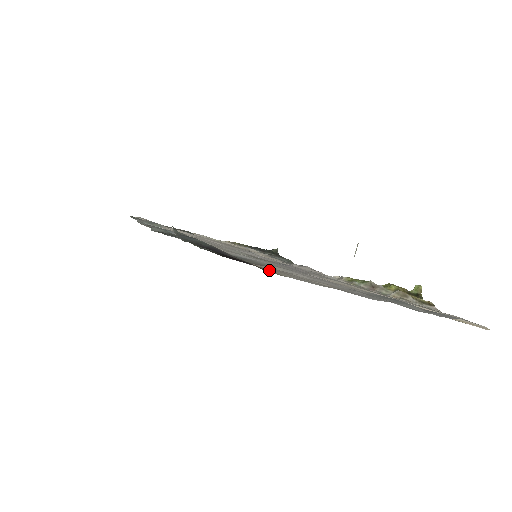
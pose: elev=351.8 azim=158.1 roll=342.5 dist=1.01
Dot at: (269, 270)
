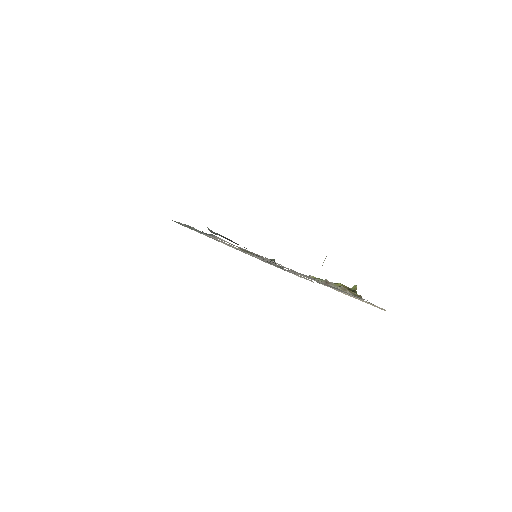
Dot at: occluded
